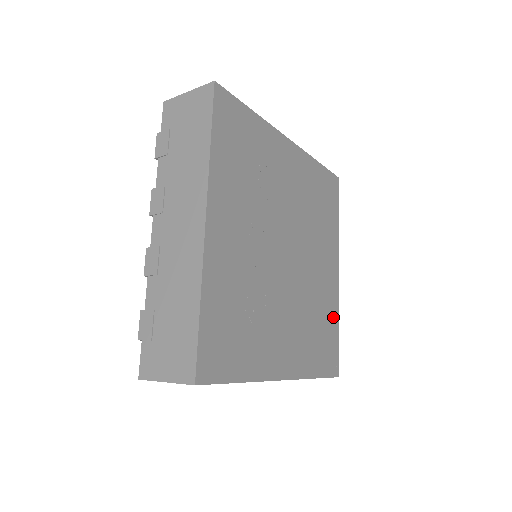
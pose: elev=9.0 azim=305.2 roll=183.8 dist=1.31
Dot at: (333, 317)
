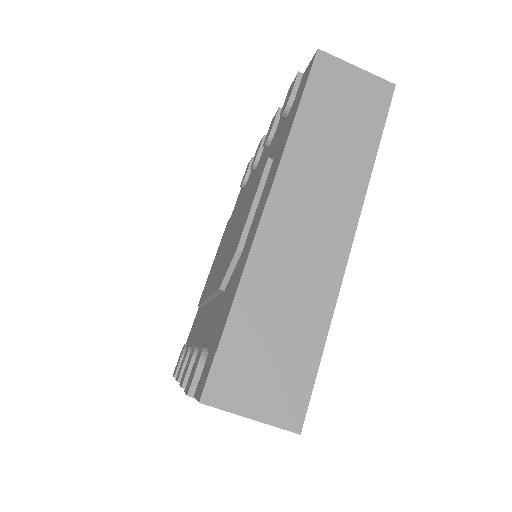
Dot at: occluded
